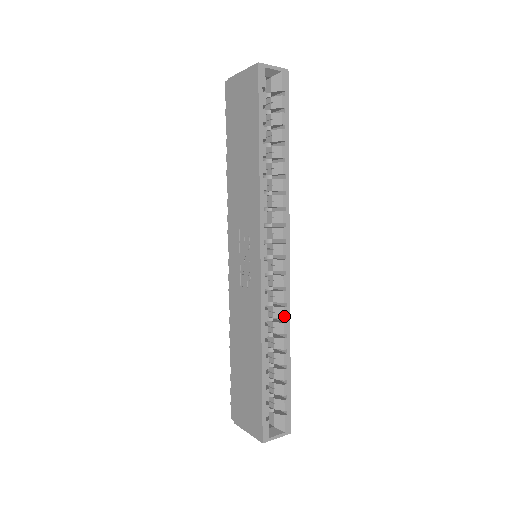
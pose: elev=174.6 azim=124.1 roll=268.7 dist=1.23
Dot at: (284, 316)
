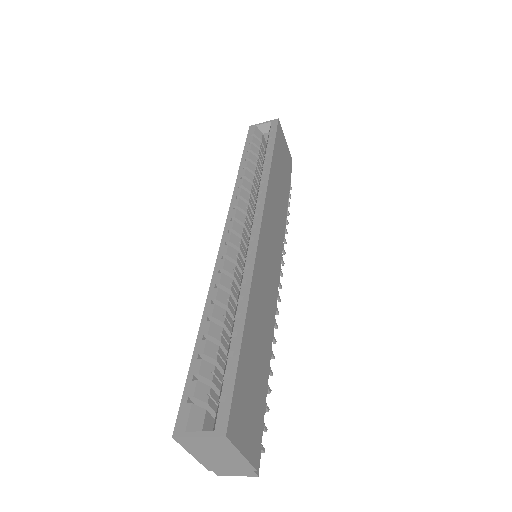
Dot at: (243, 278)
